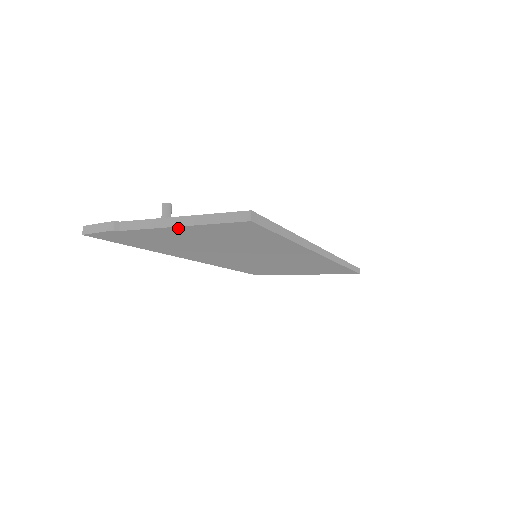
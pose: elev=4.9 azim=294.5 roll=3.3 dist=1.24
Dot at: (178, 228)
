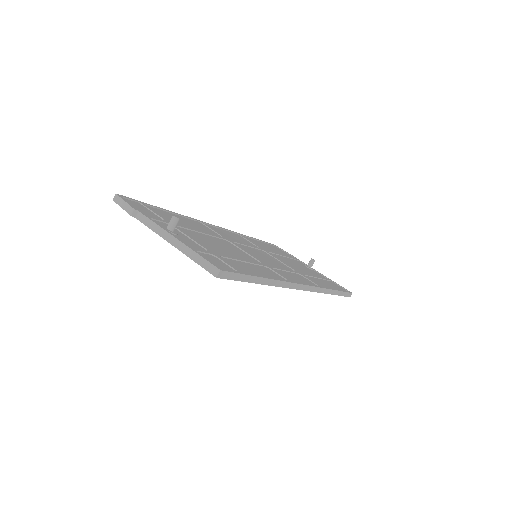
Dot at: (173, 243)
